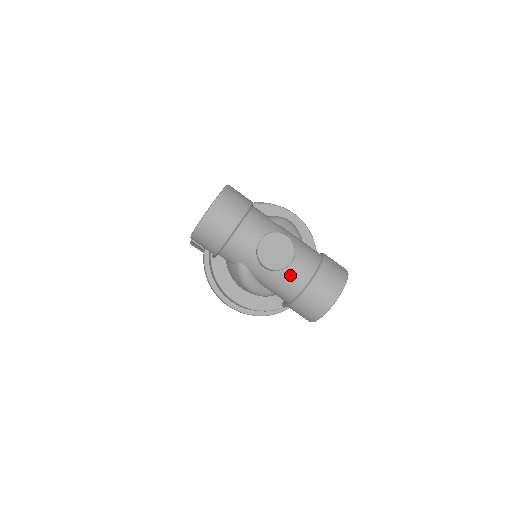
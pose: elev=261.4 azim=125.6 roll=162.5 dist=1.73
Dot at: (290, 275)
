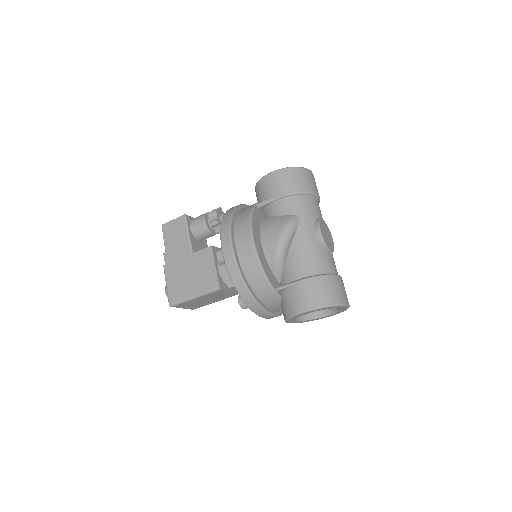
Dot at: (327, 256)
